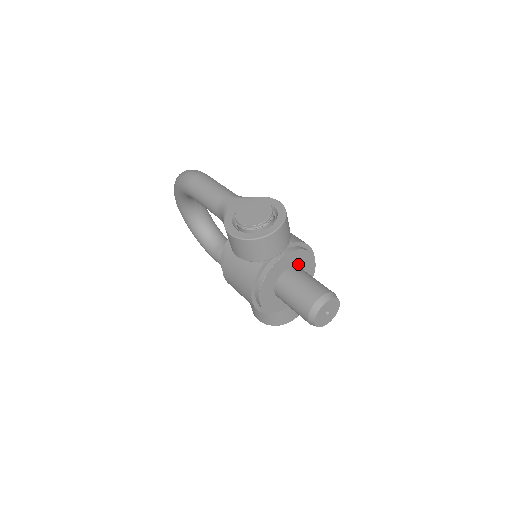
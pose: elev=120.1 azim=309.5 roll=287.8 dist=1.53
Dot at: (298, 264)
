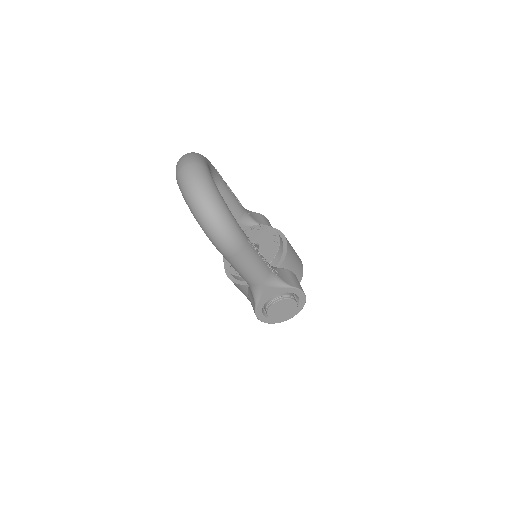
Dot at: occluded
